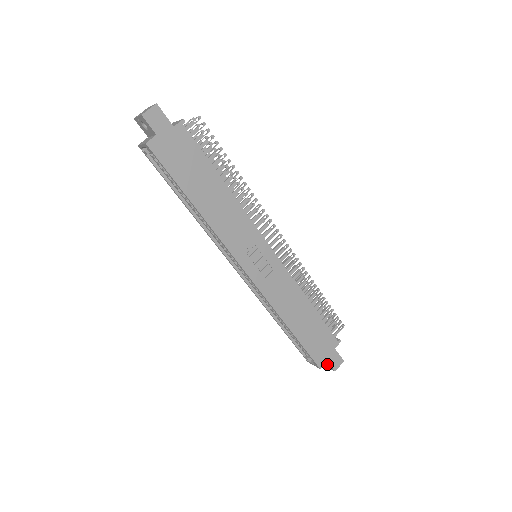
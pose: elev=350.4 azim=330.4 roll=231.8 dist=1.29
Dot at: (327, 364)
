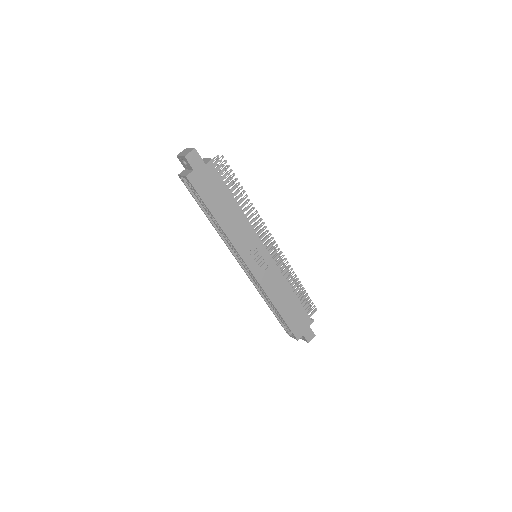
Dot at: (303, 337)
